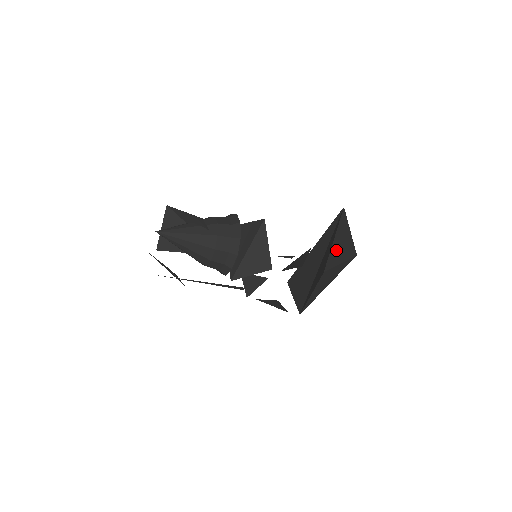
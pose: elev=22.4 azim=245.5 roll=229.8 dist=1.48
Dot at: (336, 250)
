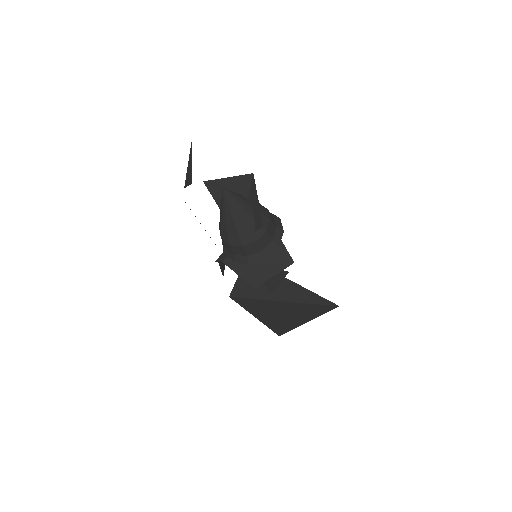
Dot at: occluded
